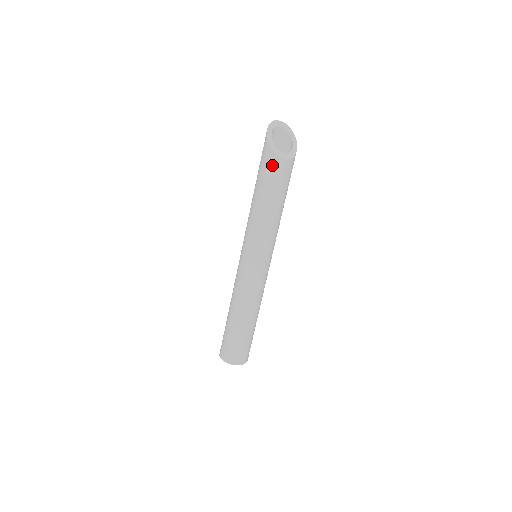
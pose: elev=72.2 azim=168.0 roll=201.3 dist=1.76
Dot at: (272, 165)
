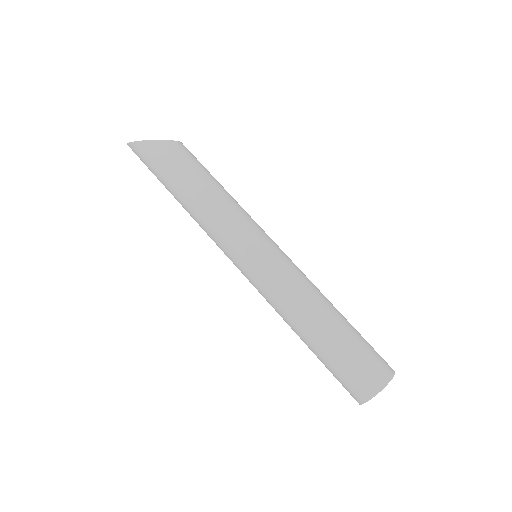
Dot at: (175, 151)
